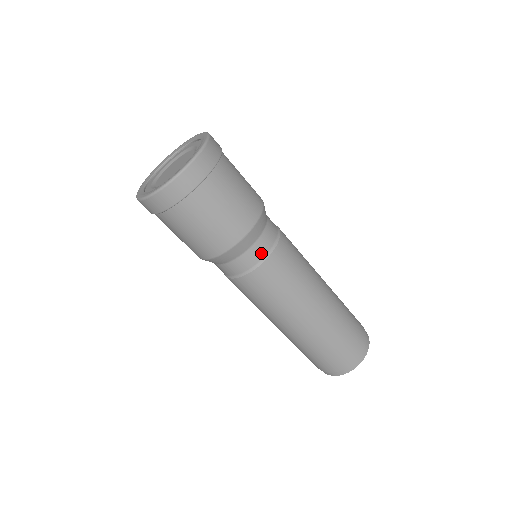
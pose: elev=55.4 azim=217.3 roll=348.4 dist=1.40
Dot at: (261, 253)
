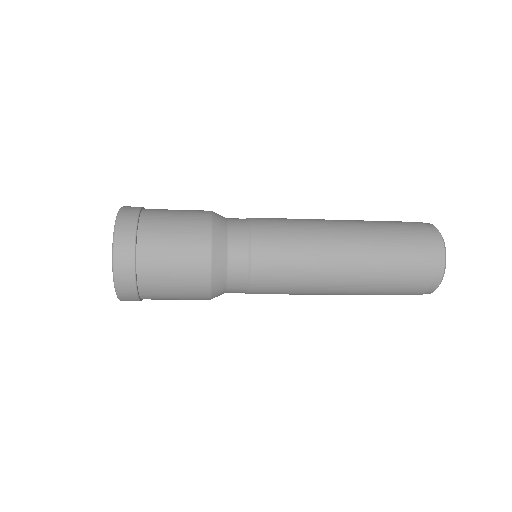
Dot at: occluded
